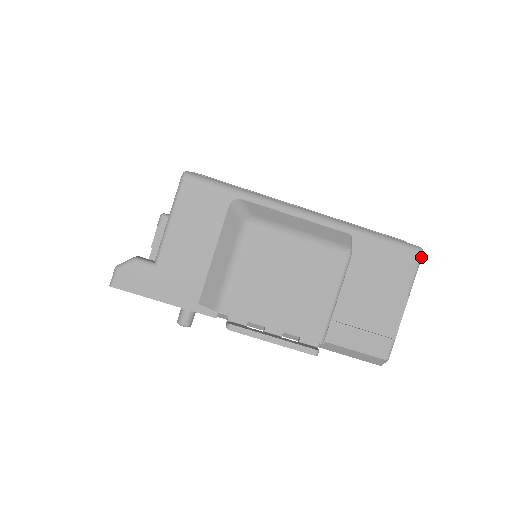
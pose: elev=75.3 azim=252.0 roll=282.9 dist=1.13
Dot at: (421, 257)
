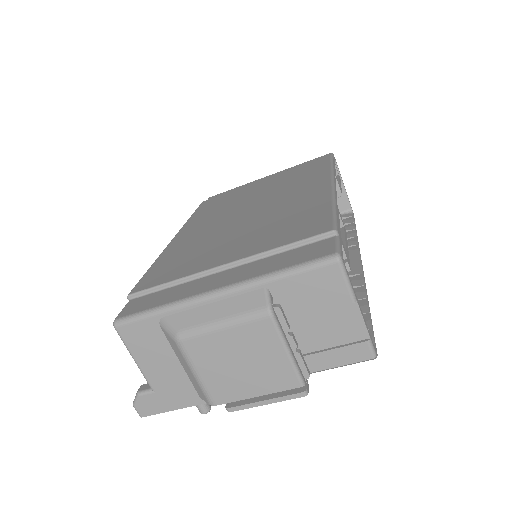
Dot at: (341, 264)
